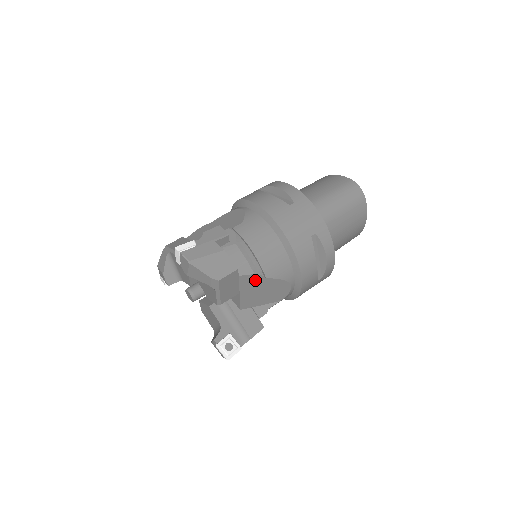
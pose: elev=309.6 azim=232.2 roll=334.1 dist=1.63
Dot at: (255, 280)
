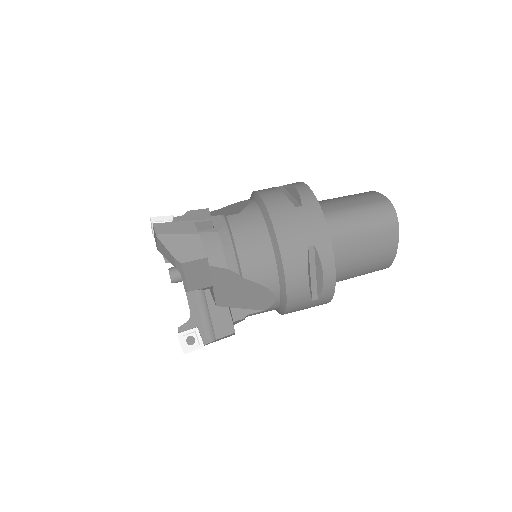
Dot at: (230, 276)
